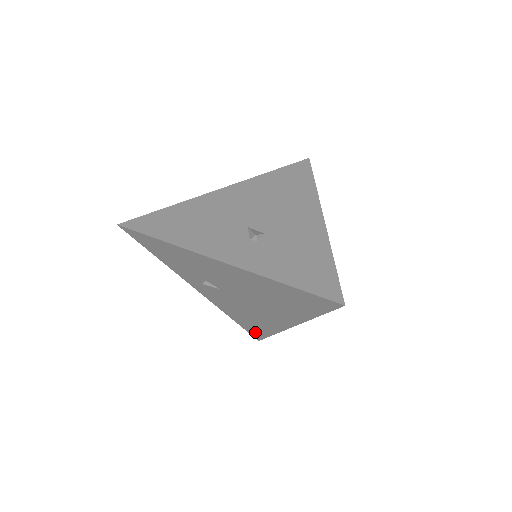
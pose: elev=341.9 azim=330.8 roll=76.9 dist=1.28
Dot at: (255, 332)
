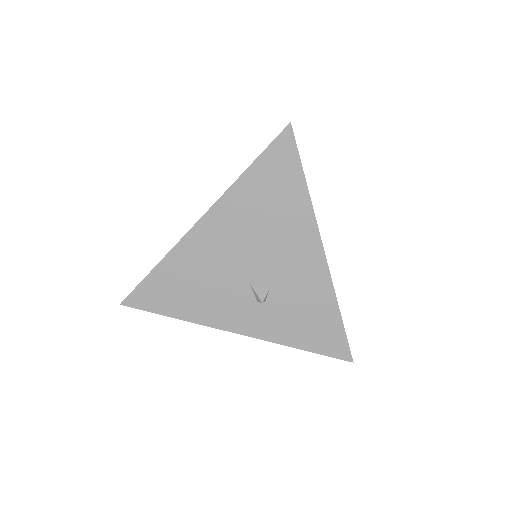
Dot at: occluded
